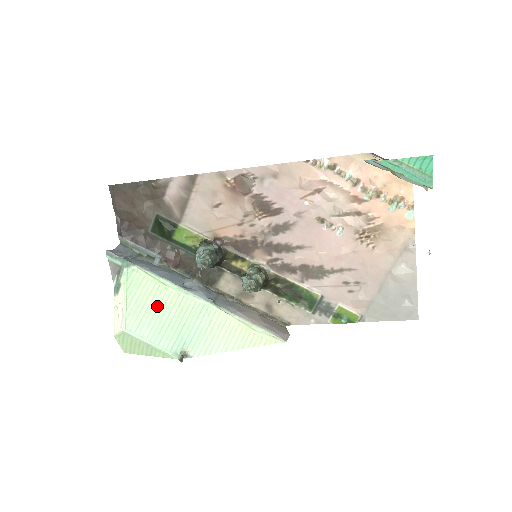
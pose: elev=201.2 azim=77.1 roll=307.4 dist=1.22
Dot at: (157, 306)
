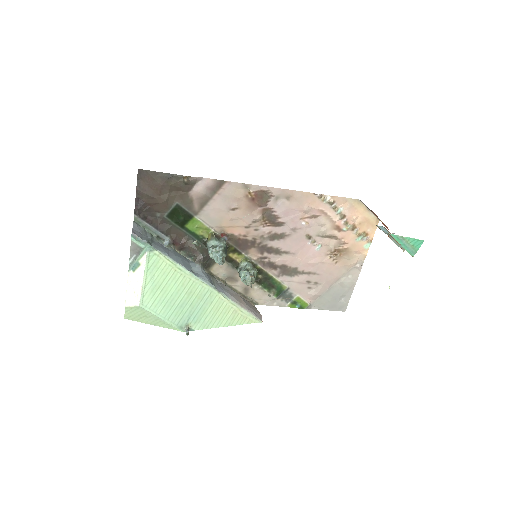
Dot at: (171, 287)
